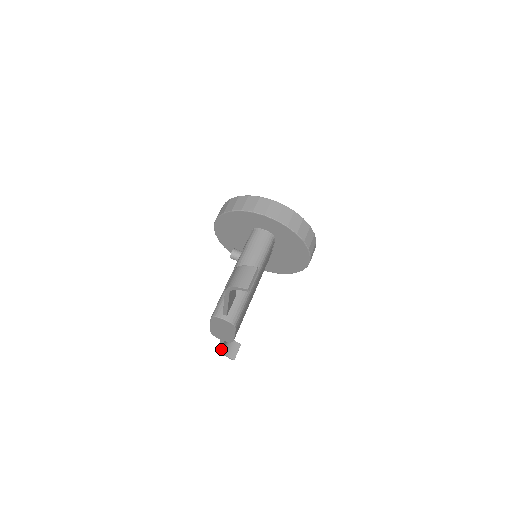
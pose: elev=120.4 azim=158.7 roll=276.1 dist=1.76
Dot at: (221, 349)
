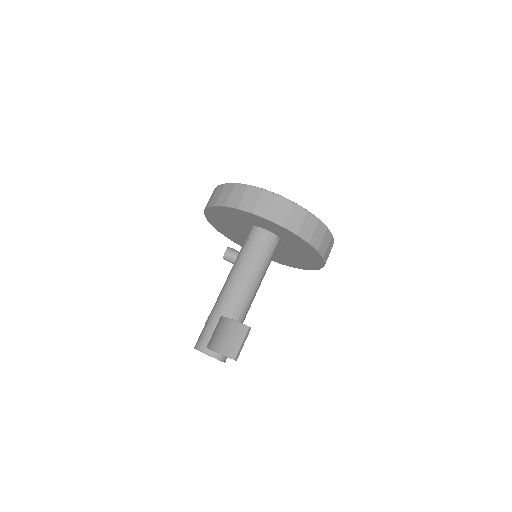
Dot at: occluded
